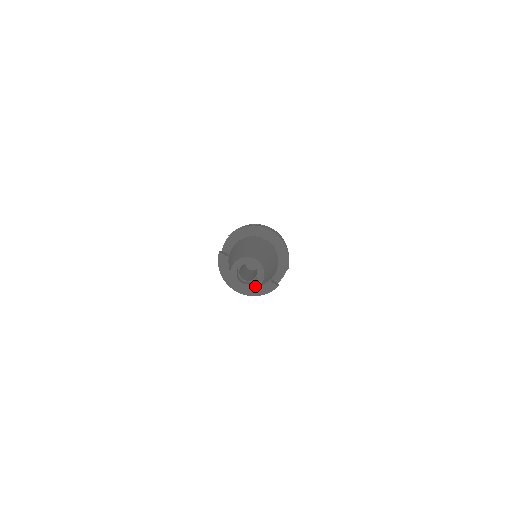
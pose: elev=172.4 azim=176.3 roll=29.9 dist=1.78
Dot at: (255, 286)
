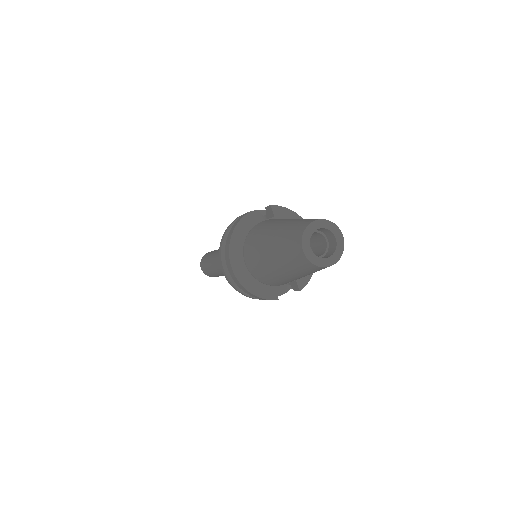
Dot at: (321, 263)
